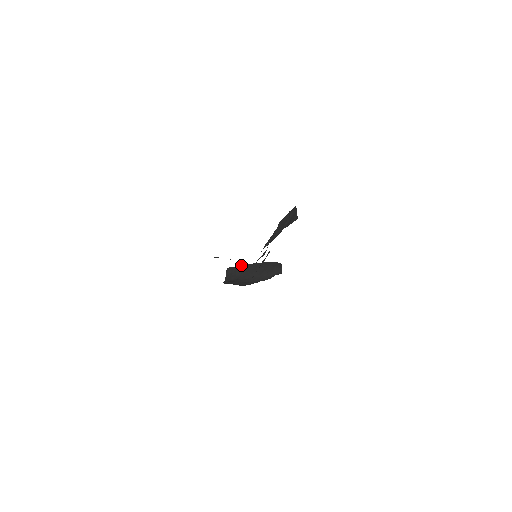
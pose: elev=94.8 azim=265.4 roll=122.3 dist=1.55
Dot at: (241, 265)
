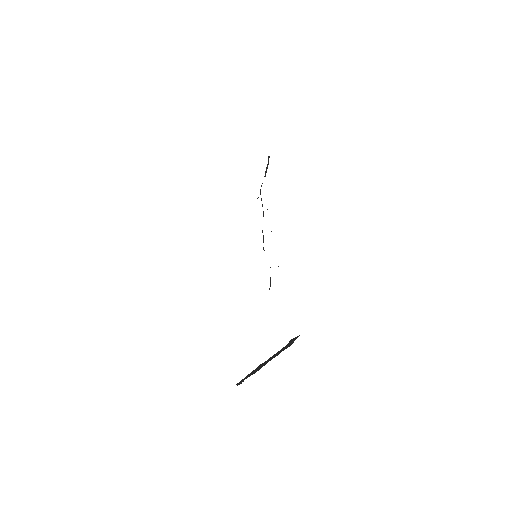
Dot at: (251, 372)
